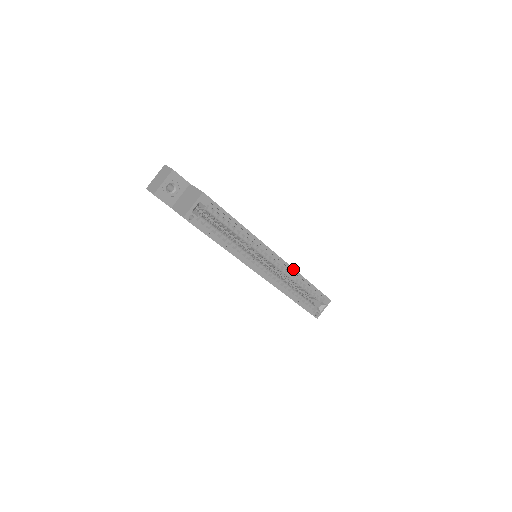
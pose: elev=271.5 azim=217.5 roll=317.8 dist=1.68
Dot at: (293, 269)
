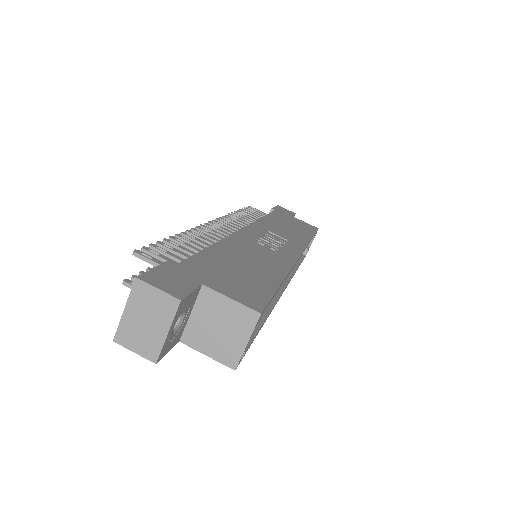
Dot at: (306, 247)
